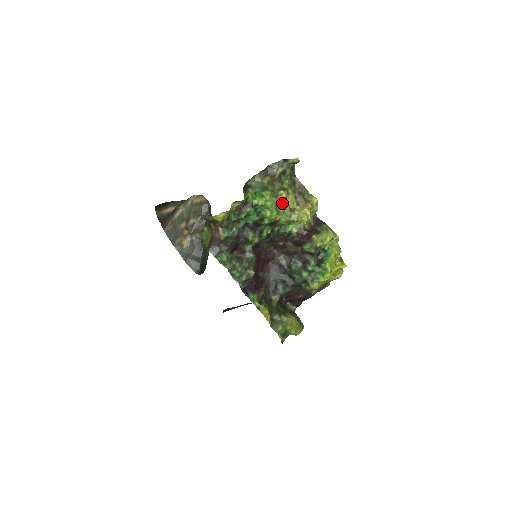
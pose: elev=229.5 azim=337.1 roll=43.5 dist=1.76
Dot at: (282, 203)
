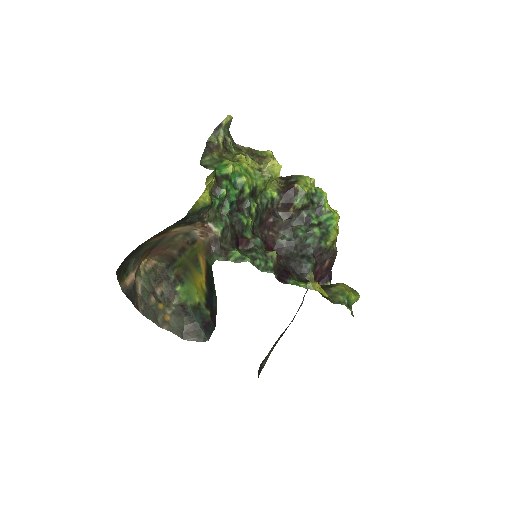
Dot at: (247, 164)
